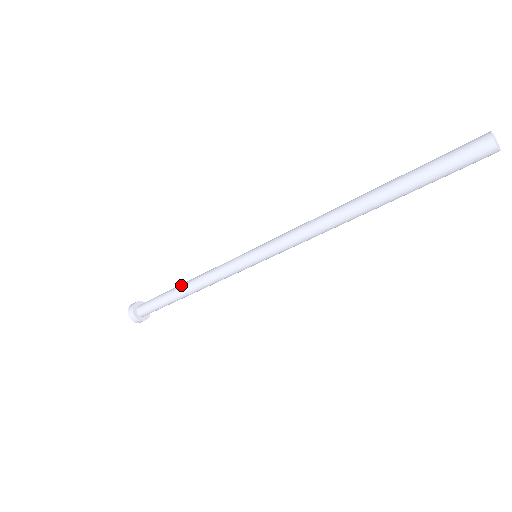
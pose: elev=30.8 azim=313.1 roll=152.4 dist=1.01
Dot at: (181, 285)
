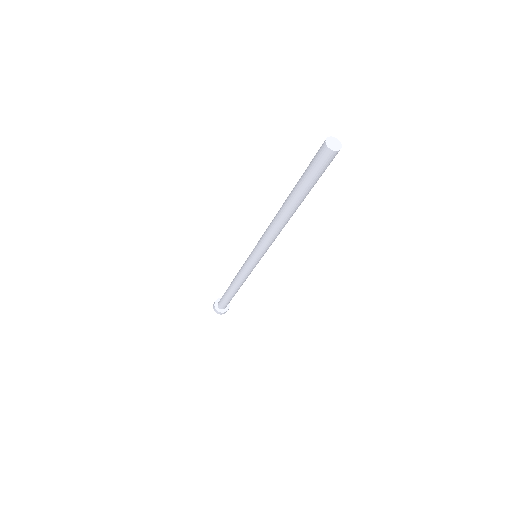
Dot at: occluded
